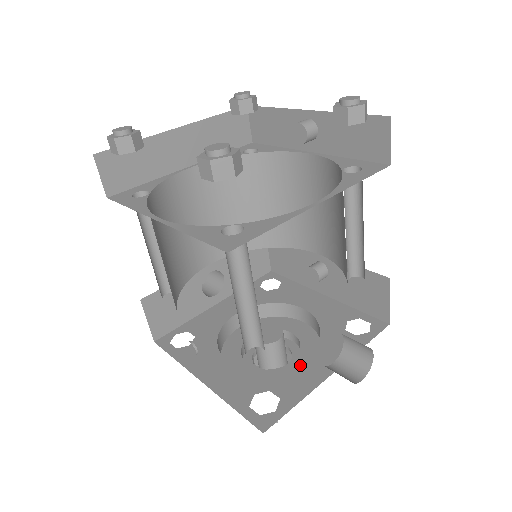
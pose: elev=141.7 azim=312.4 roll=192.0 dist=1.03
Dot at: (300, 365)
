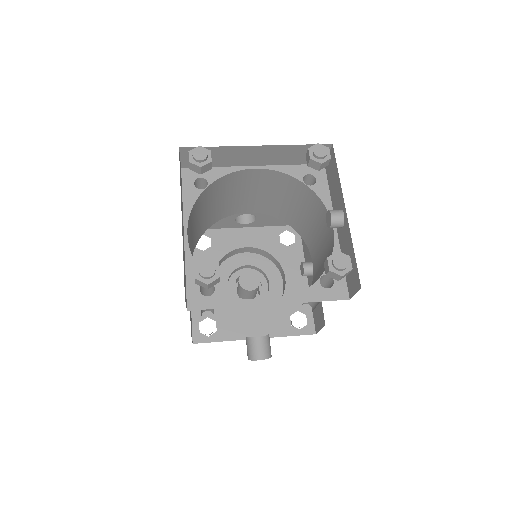
Dot at: (245, 319)
